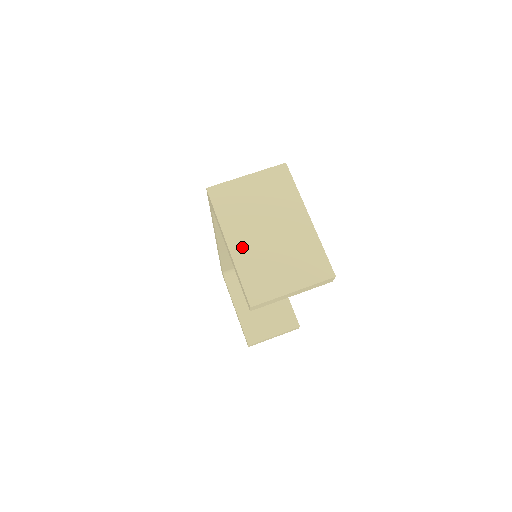
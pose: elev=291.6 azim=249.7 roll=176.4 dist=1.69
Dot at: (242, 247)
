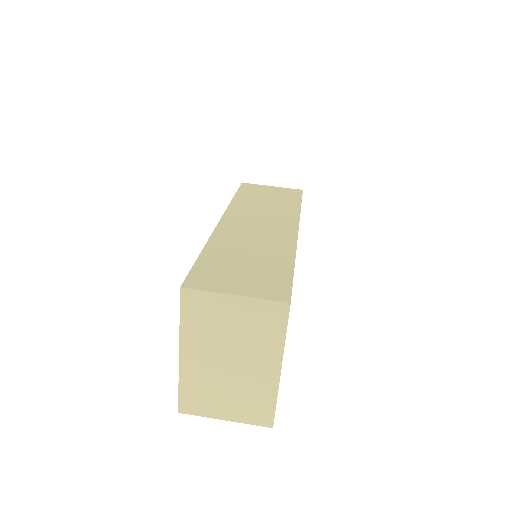
Dot at: (194, 363)
